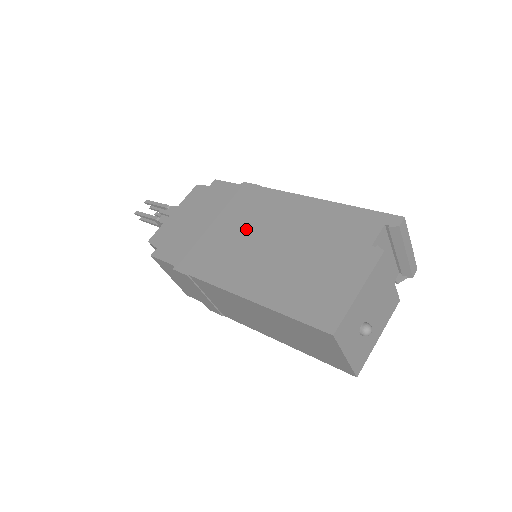
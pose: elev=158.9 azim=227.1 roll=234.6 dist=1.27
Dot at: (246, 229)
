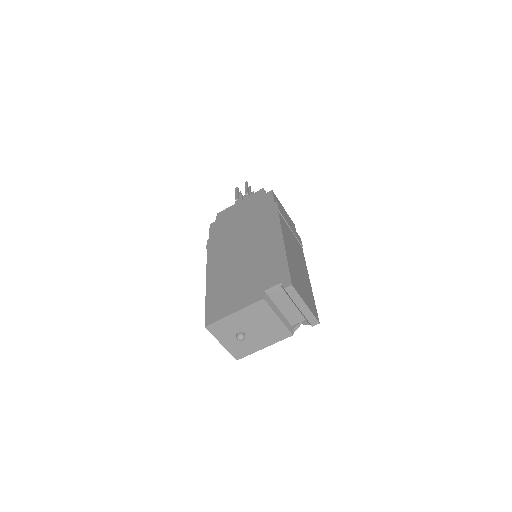
Dot at: (246, 237)
